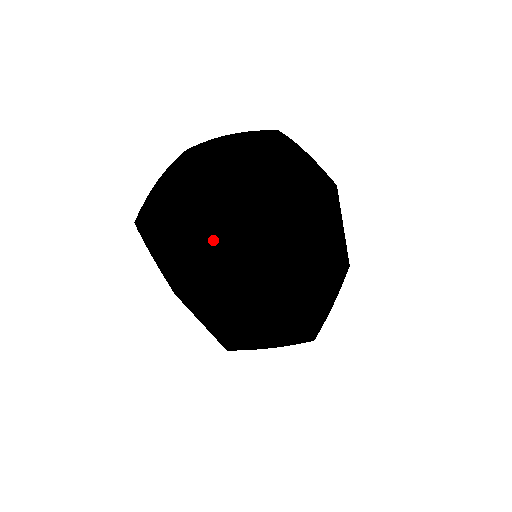
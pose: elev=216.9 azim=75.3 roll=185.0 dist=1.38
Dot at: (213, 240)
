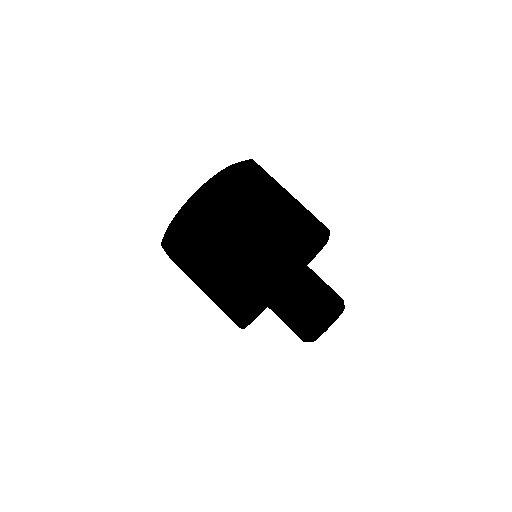
Dot at: occluded
